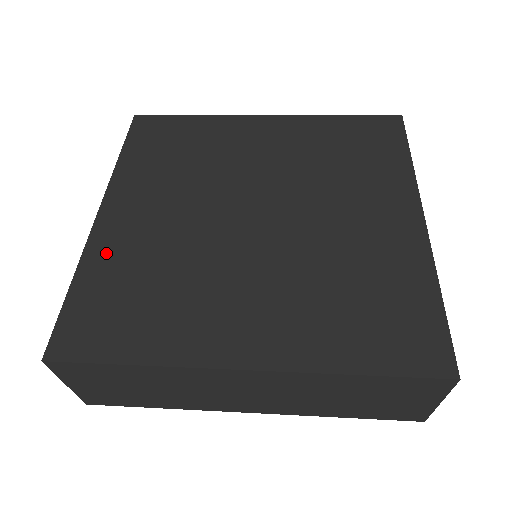
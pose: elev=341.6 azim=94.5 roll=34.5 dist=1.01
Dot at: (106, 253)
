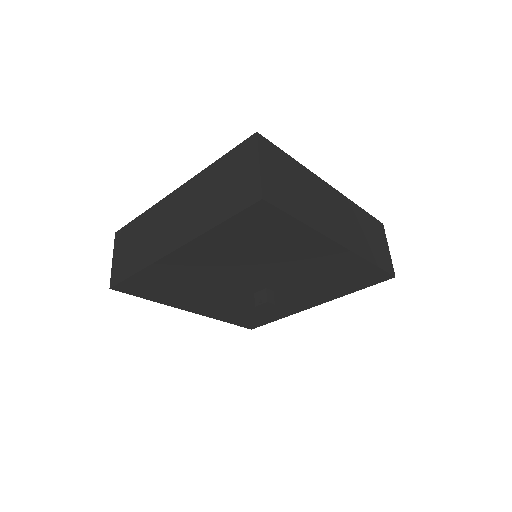
Dot at: occluded
